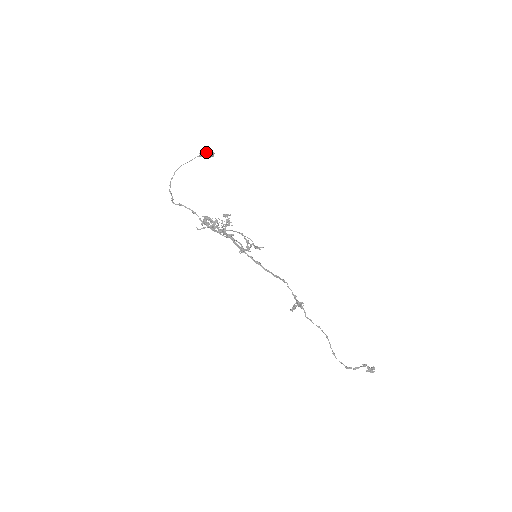
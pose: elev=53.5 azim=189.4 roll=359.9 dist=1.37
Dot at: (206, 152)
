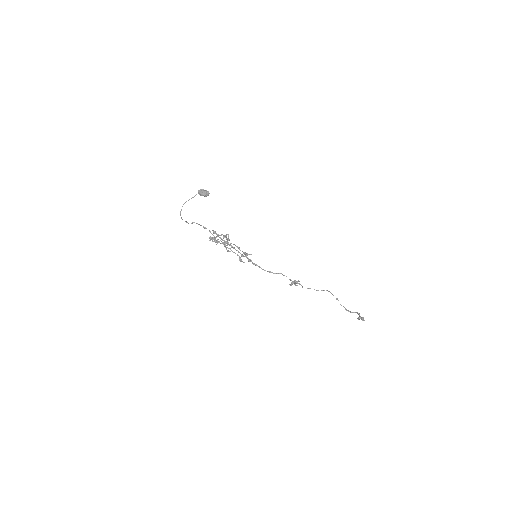
Dot at: (201, 195)
